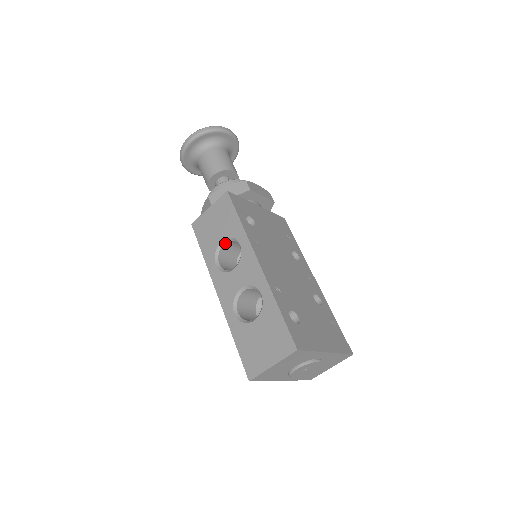
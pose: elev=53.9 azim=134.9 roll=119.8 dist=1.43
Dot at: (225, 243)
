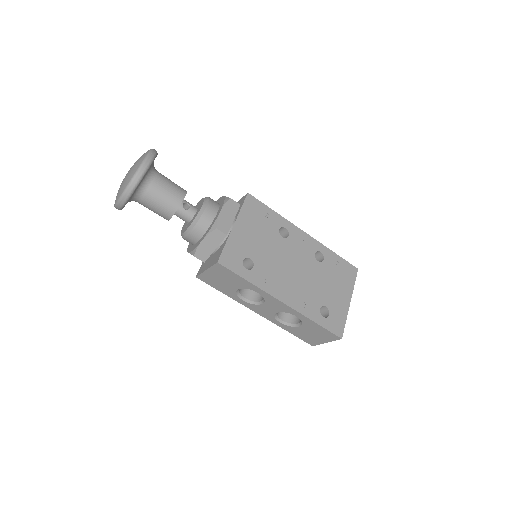
Dot at: (241, 288)
